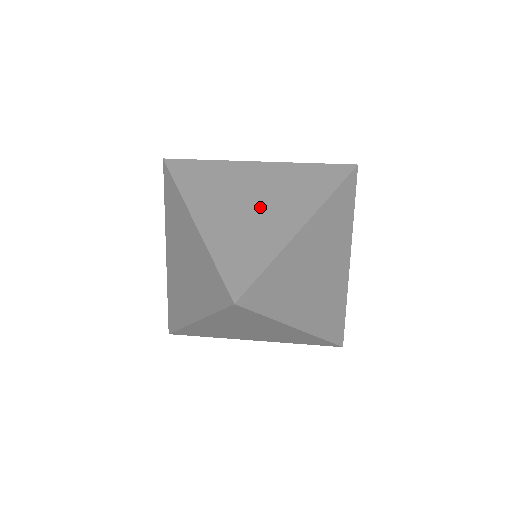
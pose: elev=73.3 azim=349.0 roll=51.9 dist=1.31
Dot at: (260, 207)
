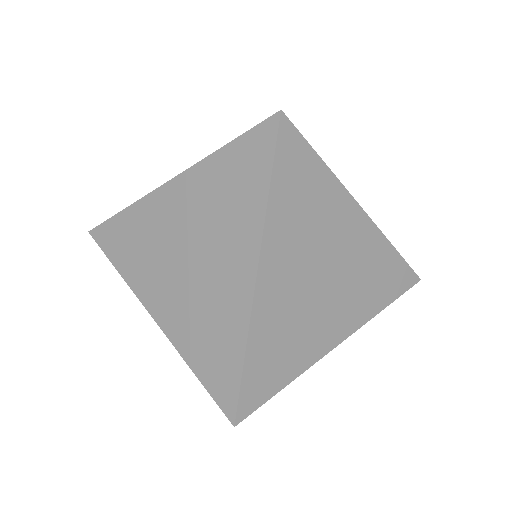
Dot at: (325, 293)
